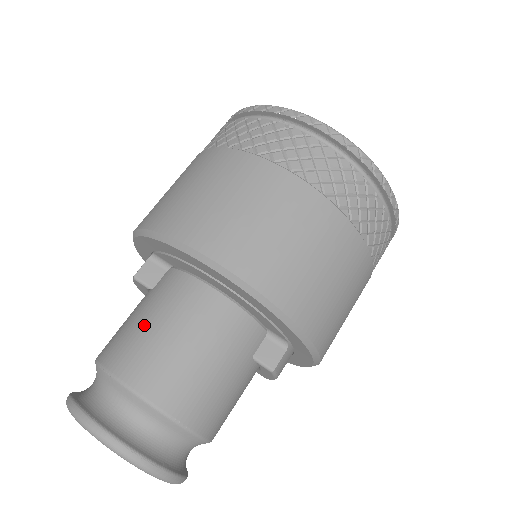
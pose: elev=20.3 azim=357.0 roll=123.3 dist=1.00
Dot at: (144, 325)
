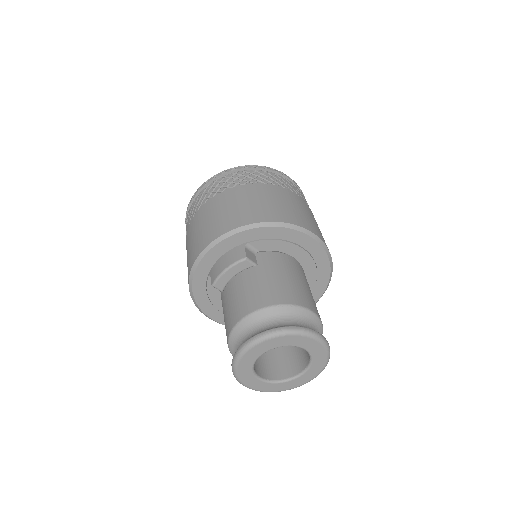
Dot at: (283, 279)
